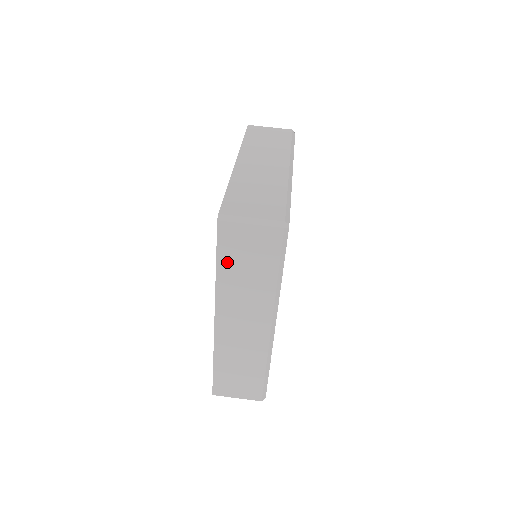
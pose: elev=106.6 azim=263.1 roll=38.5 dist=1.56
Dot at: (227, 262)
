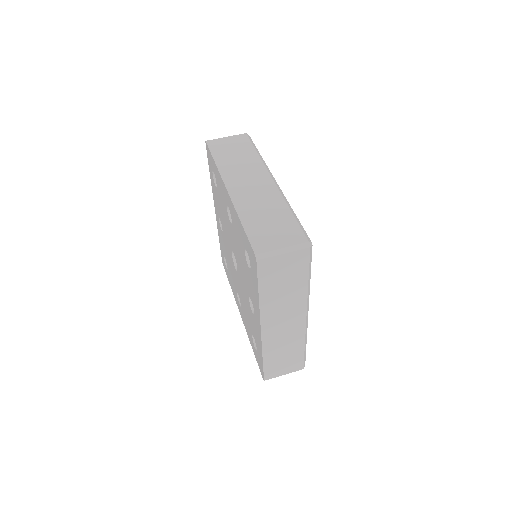
Dot at: (267, 286)
